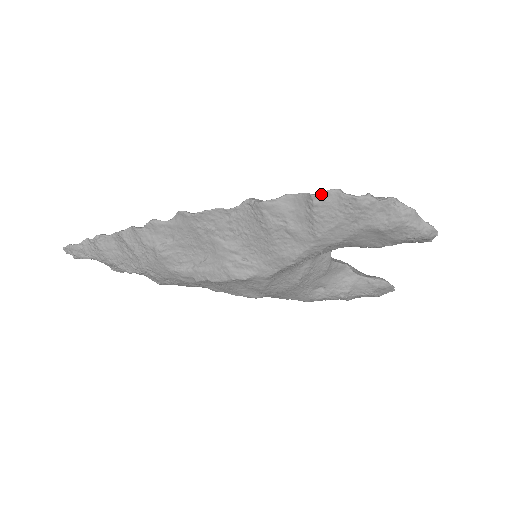
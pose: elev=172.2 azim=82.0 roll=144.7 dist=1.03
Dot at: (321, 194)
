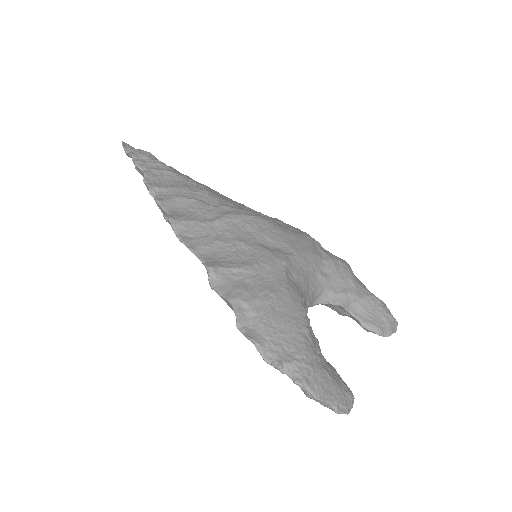
Dot at: (243, 333)
